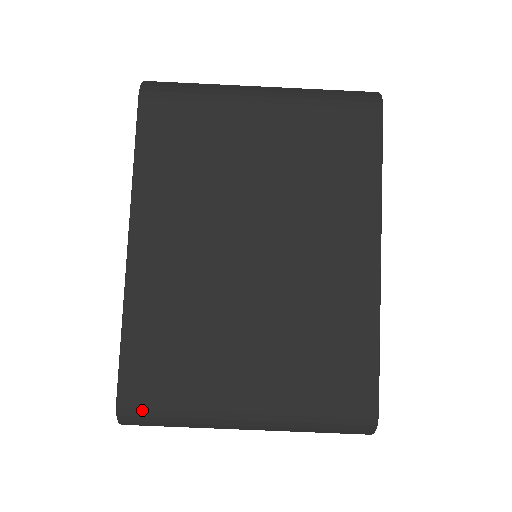
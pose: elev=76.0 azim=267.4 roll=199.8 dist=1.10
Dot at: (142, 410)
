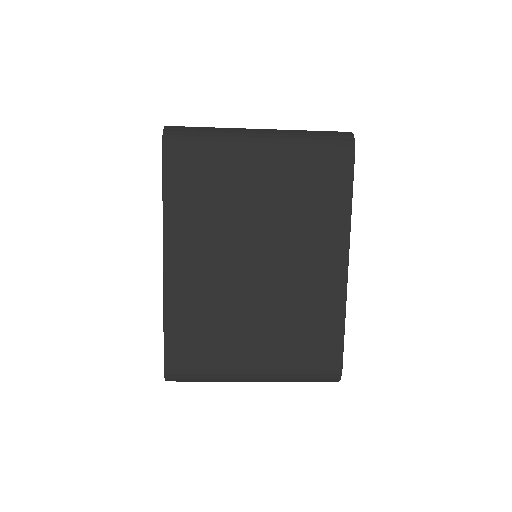
Dot at: (182, 374)
